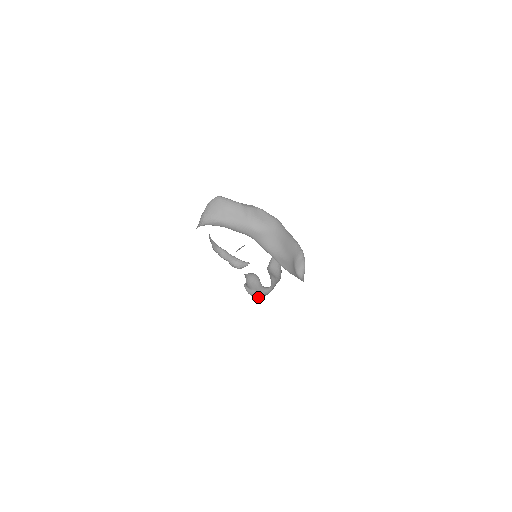
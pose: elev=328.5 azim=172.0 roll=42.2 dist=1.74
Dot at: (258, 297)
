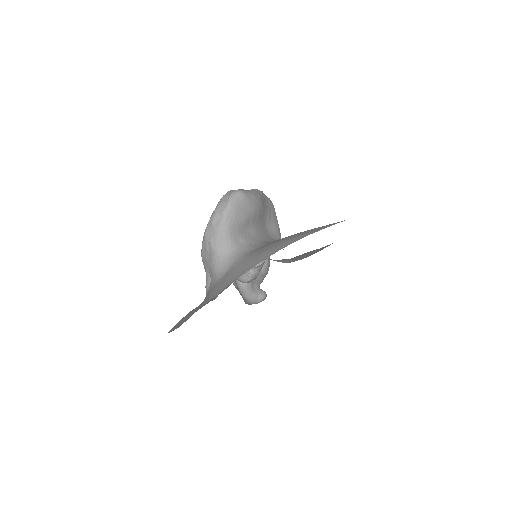
Dot at: (248, 302)
